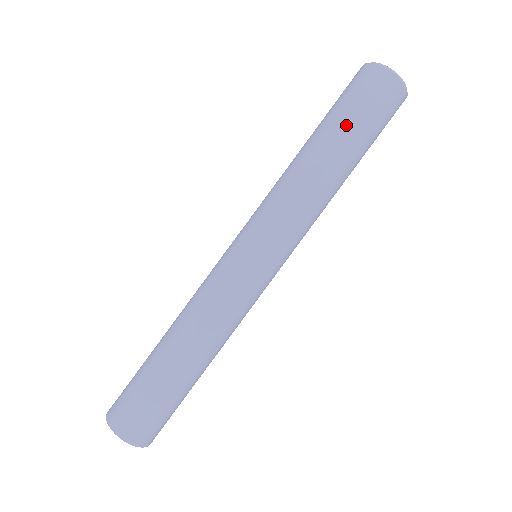
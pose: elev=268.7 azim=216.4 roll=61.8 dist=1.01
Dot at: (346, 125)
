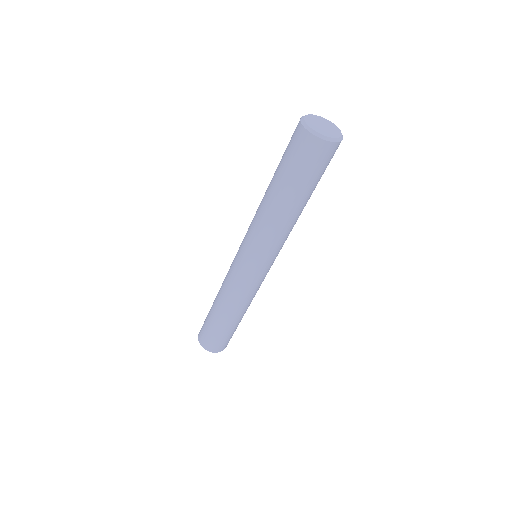
Dot at: (301, 187)
